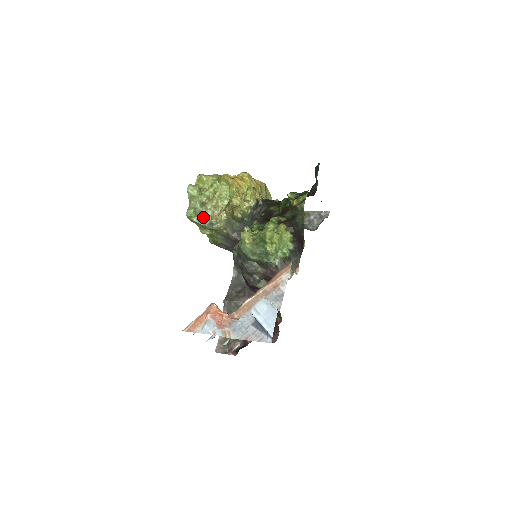
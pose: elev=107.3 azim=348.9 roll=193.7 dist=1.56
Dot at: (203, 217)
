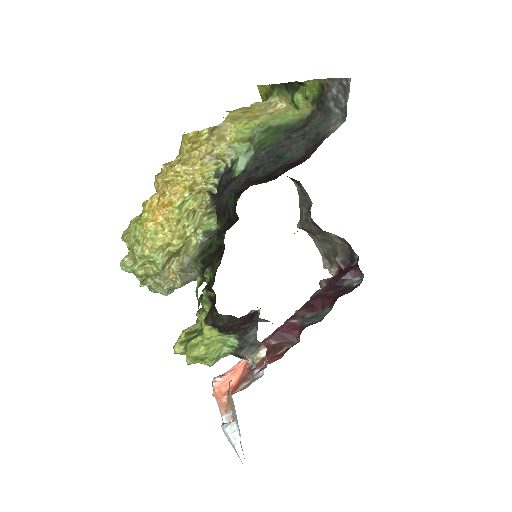
Dot at: (158, 286)
